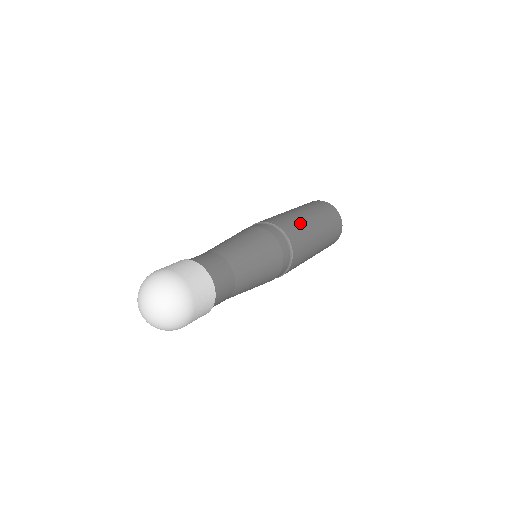
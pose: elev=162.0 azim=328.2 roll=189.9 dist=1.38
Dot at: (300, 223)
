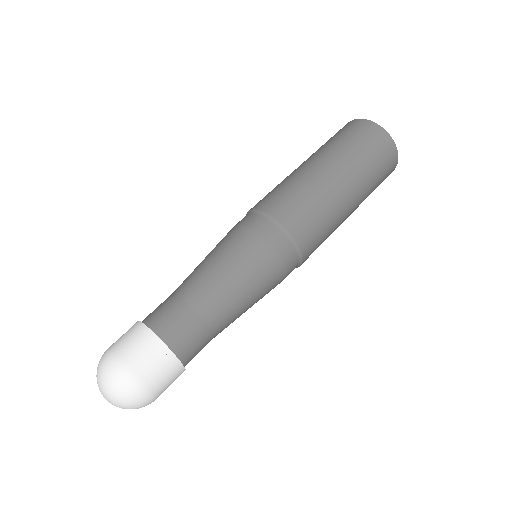
Dot at: (332, 230)
